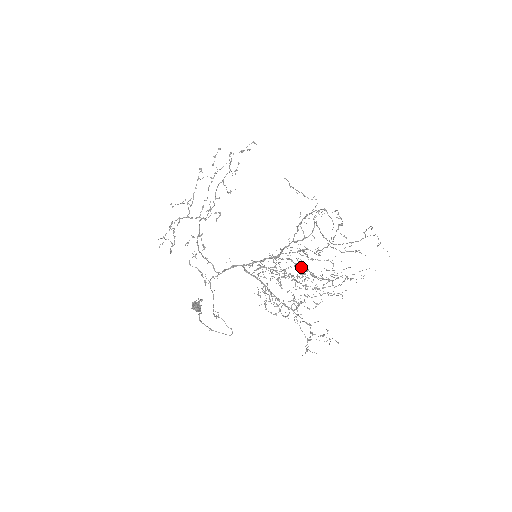
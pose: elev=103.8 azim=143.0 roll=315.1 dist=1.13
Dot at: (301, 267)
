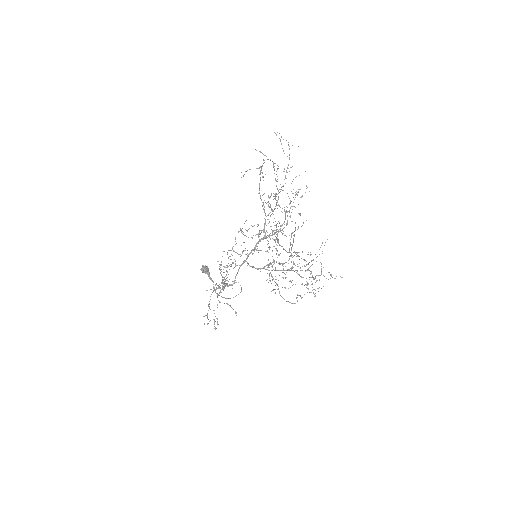
Dot at: occluded
